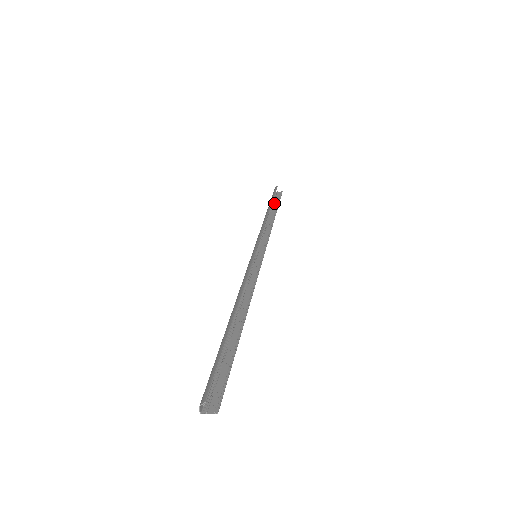
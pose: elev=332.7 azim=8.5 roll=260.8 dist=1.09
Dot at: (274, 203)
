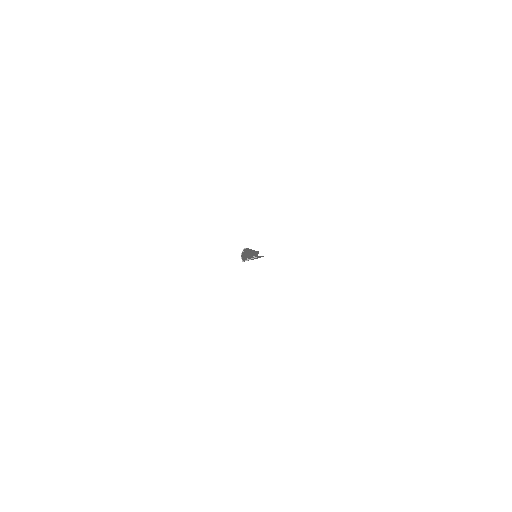
Dot at: occluded
